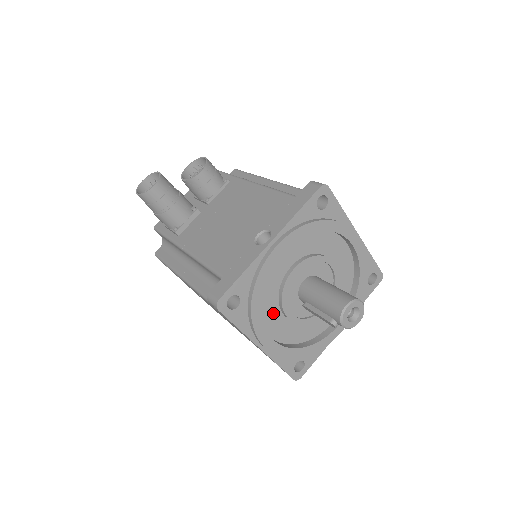
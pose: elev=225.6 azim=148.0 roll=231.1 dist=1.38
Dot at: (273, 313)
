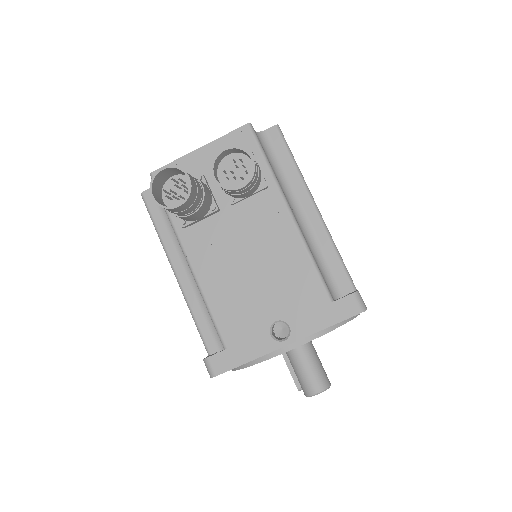
Dot at: occluded
